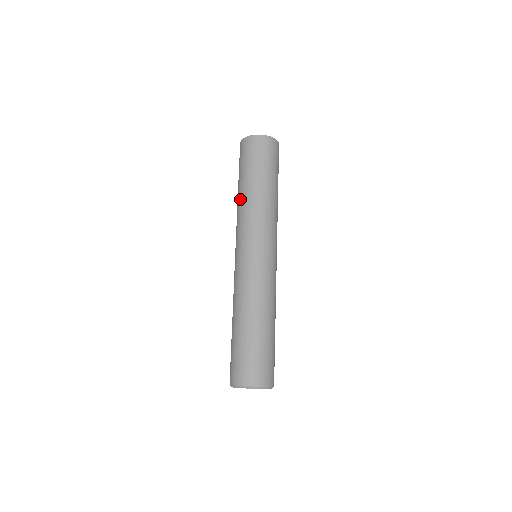
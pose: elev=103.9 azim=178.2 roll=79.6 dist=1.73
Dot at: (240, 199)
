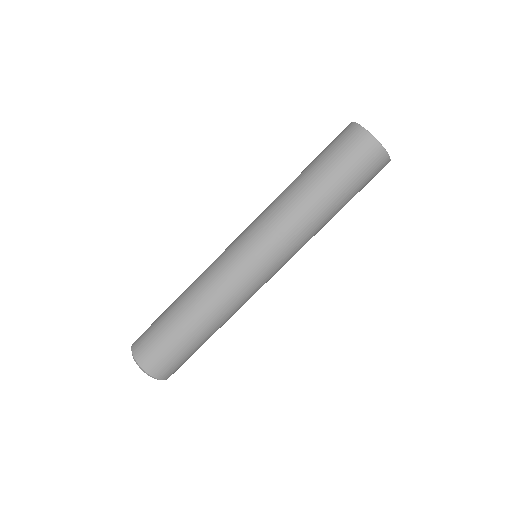
Dot at: (306, 205)
